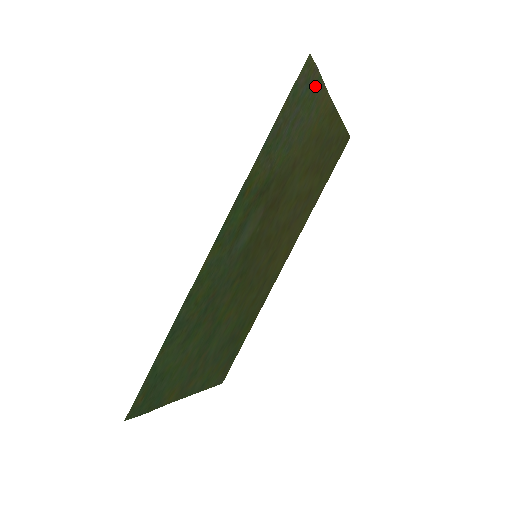
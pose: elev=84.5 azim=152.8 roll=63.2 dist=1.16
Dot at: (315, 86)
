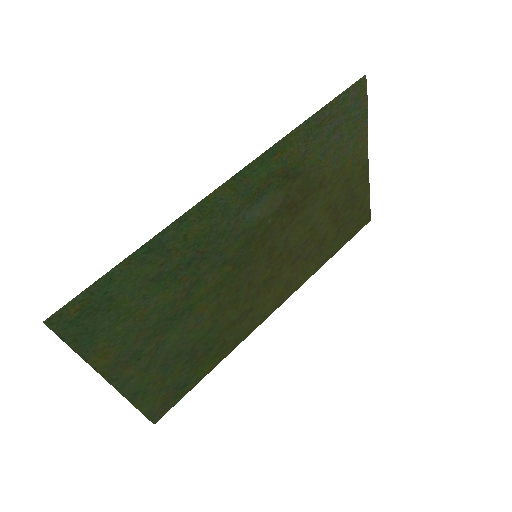
Dot at: (361, 115)
